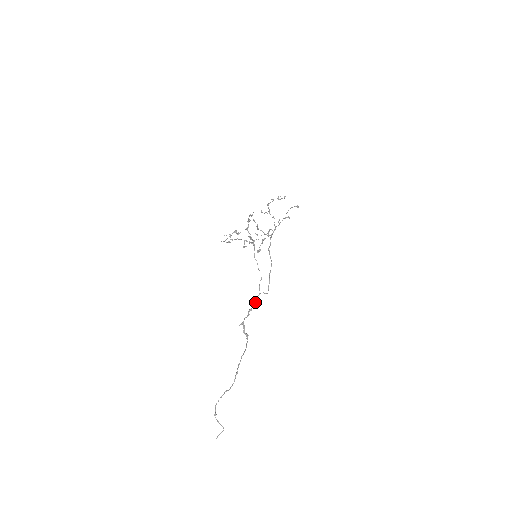
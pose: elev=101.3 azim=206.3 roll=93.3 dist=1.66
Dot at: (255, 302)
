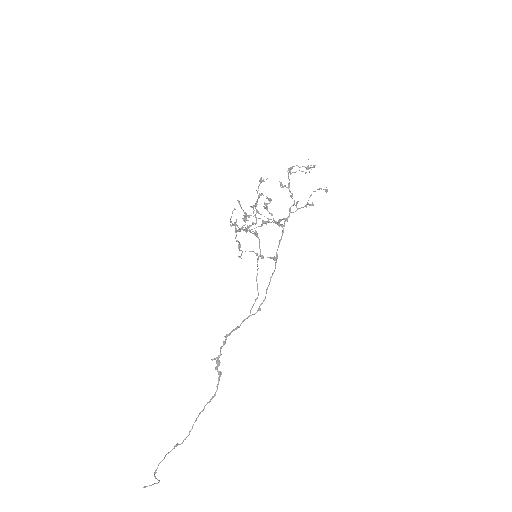
Dot at: (239, 326)
